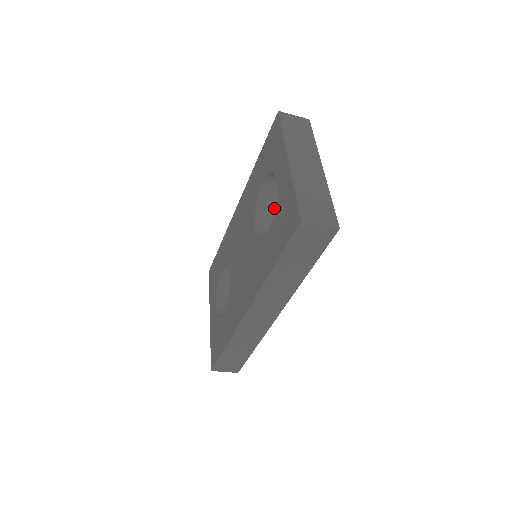
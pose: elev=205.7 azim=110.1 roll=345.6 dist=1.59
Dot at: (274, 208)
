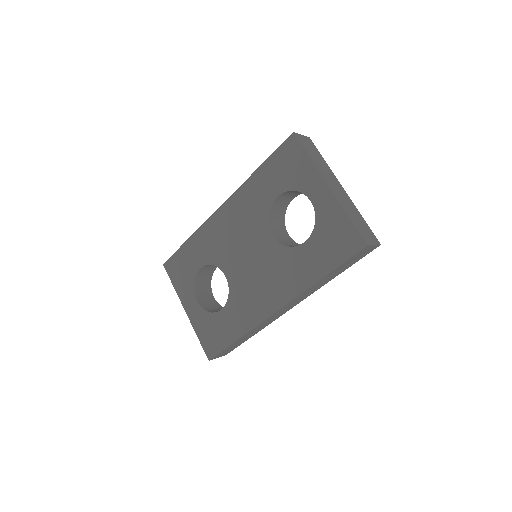
Dot at: (278, 215)
